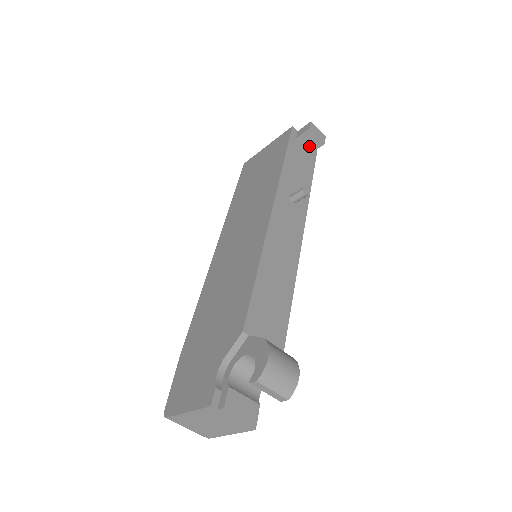
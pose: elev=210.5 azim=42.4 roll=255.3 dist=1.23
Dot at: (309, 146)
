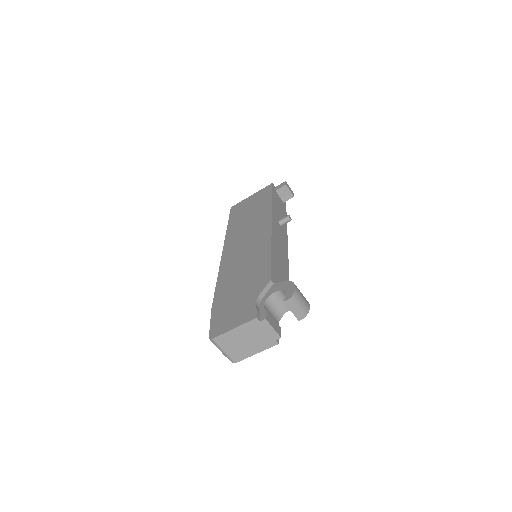
Dot at: (283, 197)
